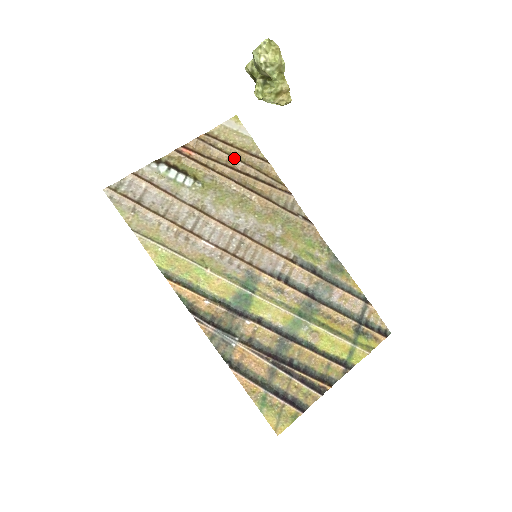
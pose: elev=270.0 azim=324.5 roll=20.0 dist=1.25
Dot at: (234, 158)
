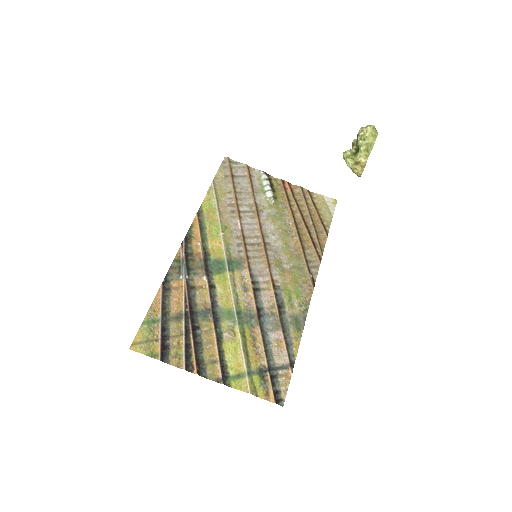
Dot at: (309, 213)
